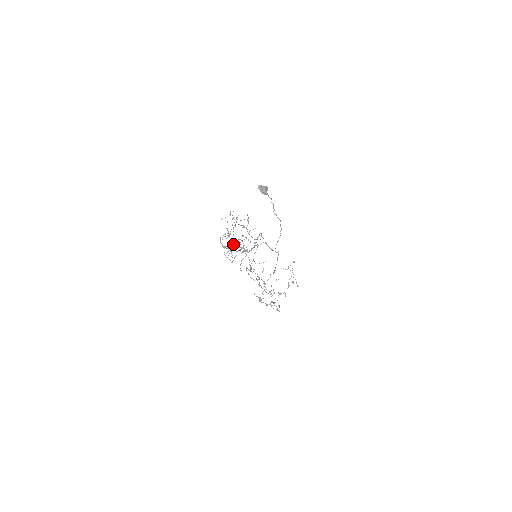
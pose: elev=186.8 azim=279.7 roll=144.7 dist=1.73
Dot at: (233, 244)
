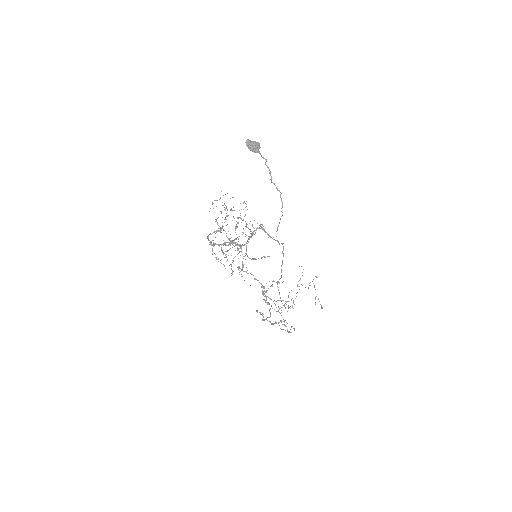
Dot at: occluded
